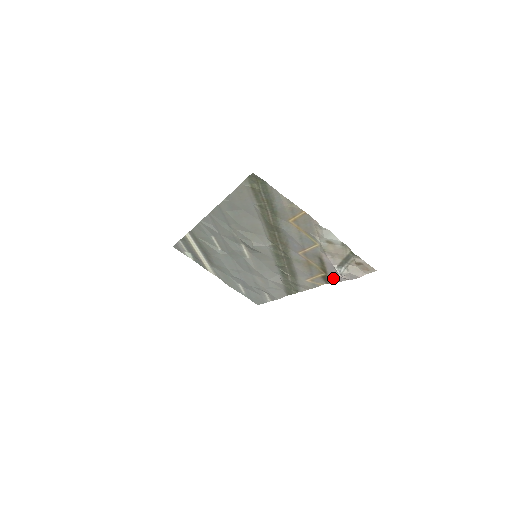
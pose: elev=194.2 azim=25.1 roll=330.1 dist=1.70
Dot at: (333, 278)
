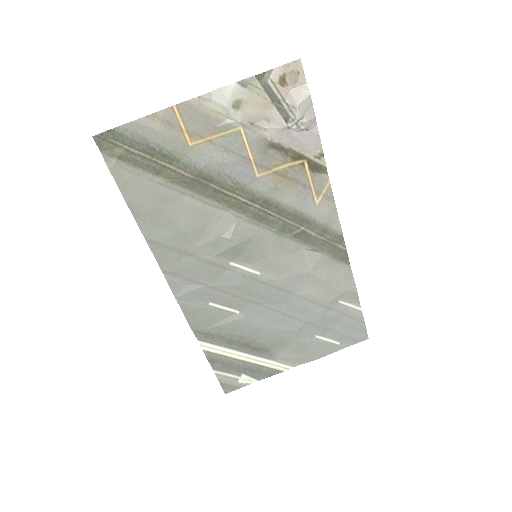
Dot at: (313, 150)
